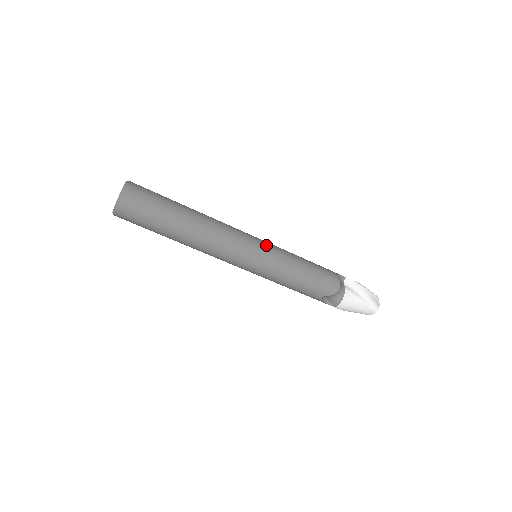
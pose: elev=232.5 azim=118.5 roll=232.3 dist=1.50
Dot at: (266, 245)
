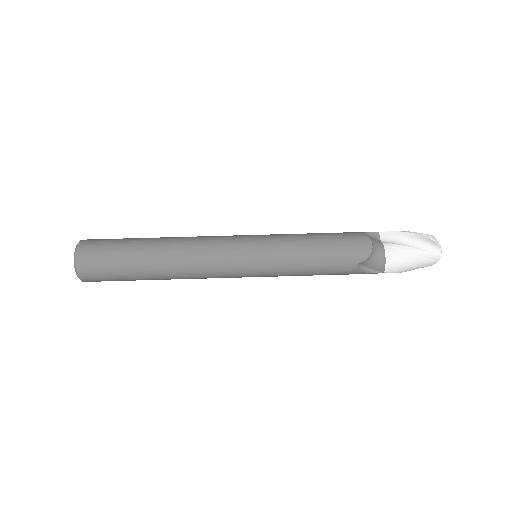
Dot at: (258, 237)
